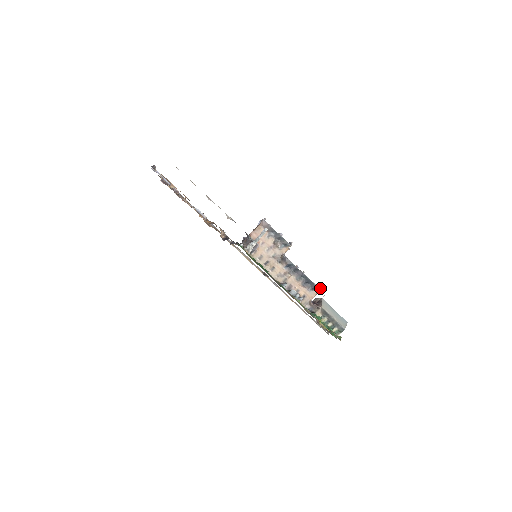
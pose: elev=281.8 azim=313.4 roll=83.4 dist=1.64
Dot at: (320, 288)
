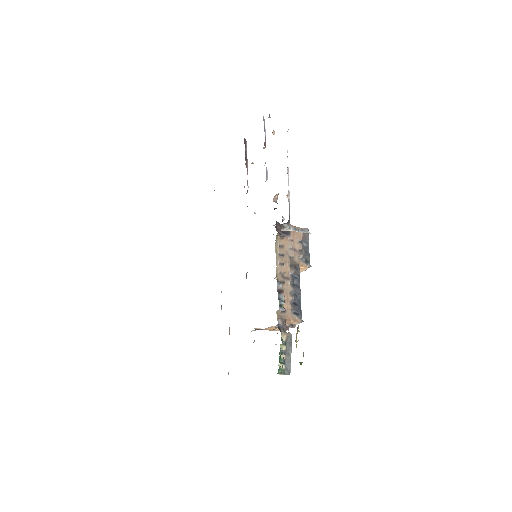
Dot at: (302, 320)
